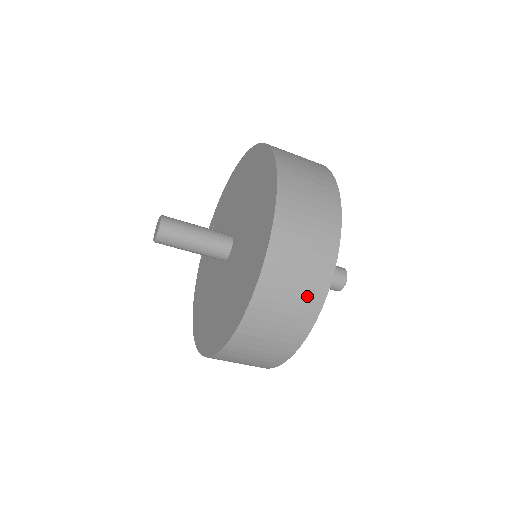
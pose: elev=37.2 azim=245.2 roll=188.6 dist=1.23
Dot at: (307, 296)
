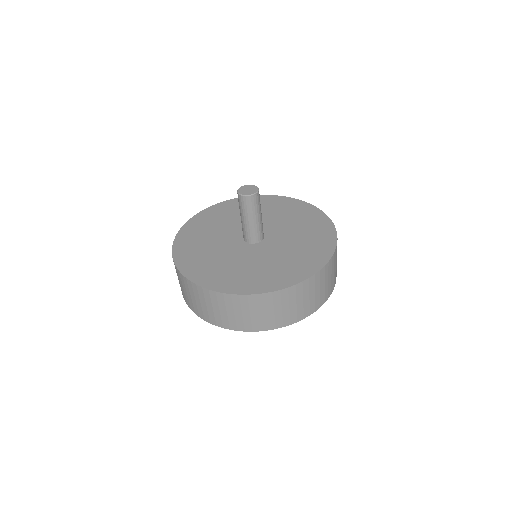
Dot at: (325, 293)
